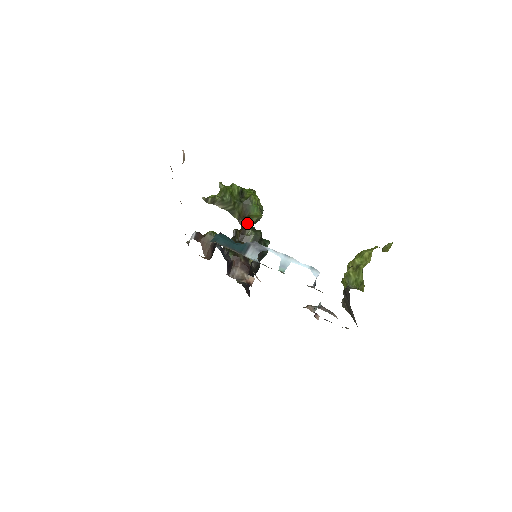
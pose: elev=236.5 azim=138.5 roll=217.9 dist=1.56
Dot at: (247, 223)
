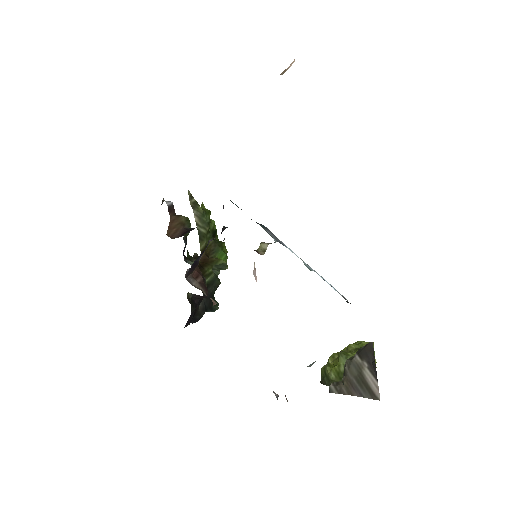
Dot at: (211, 260)
